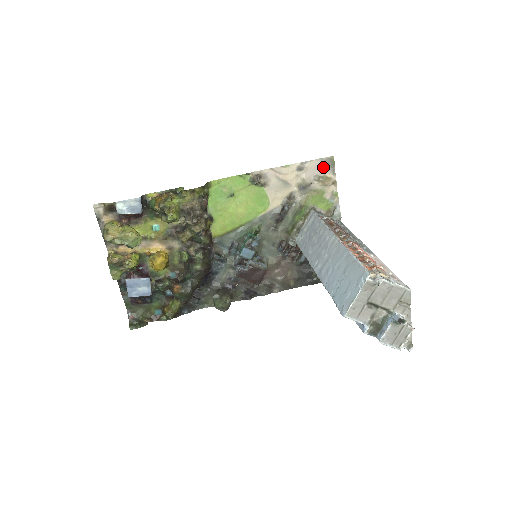
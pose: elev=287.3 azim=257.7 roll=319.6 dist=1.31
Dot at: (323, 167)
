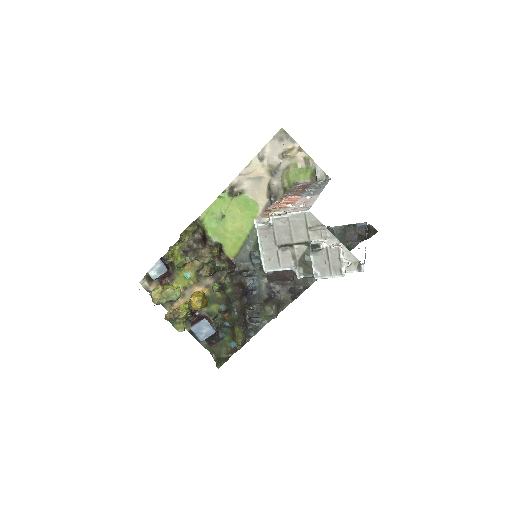
Dot at: (280, 143)
